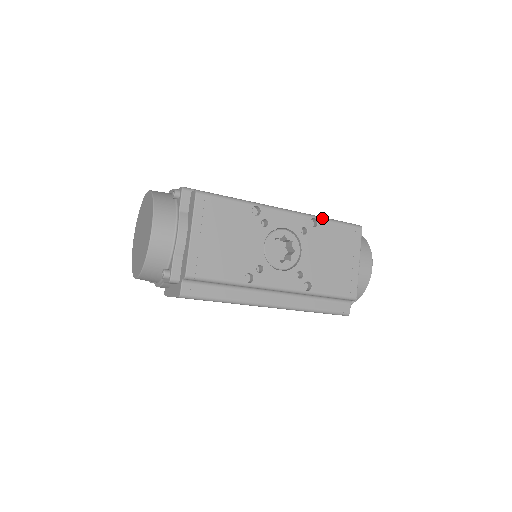
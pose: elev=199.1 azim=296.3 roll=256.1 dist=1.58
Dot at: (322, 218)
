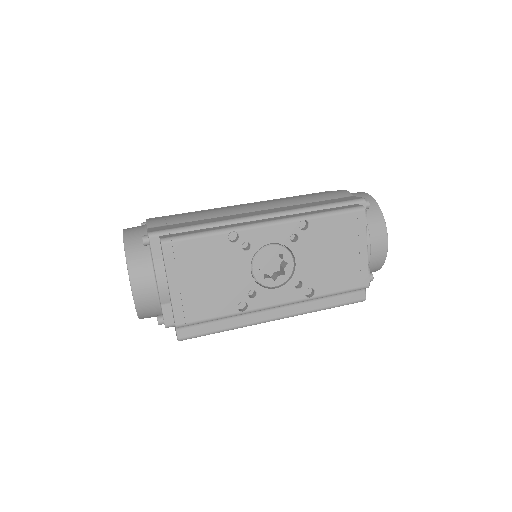
Dot at: (313, 216)
